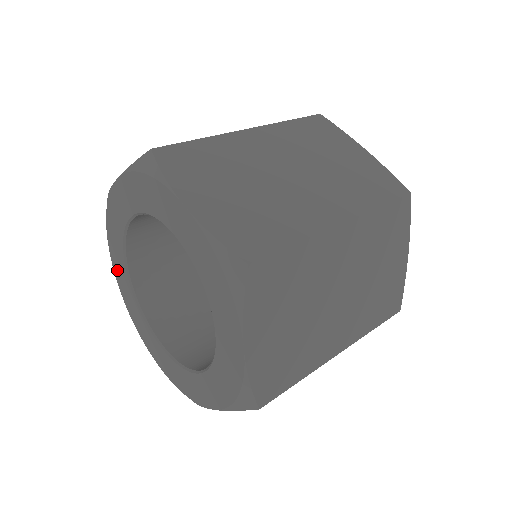
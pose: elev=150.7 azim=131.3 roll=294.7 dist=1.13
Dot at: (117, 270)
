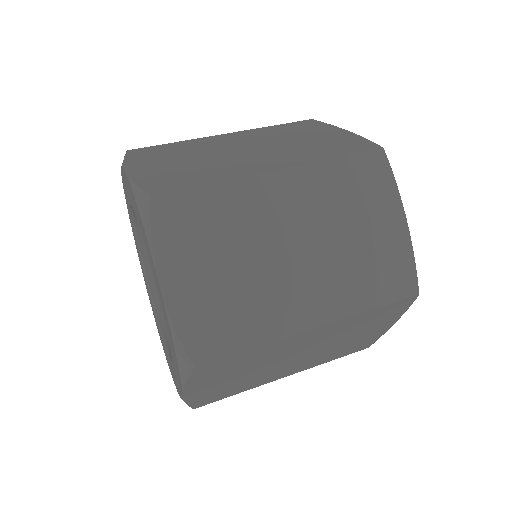
Dot at: (147, 290)
